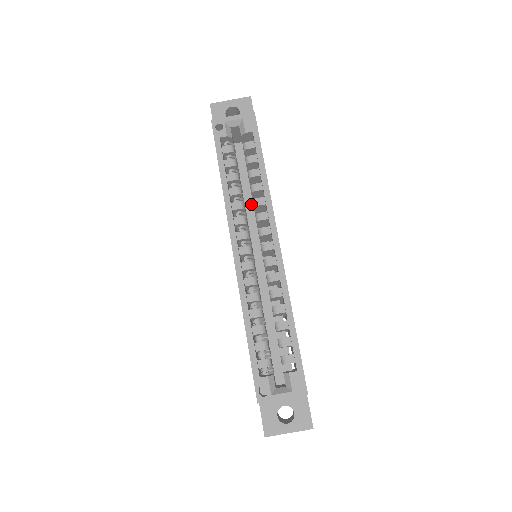
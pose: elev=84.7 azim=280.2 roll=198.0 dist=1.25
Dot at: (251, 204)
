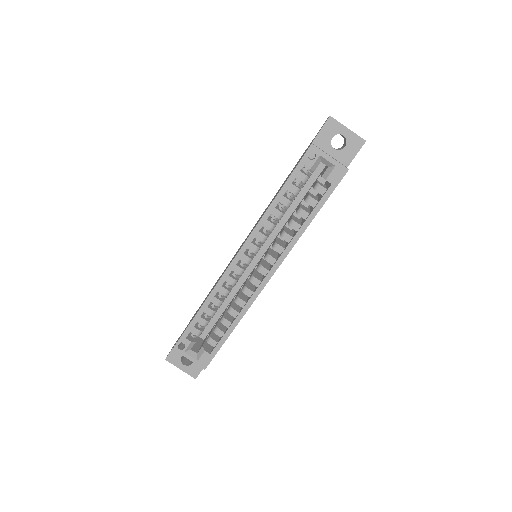
Dot at: (287, 218)
